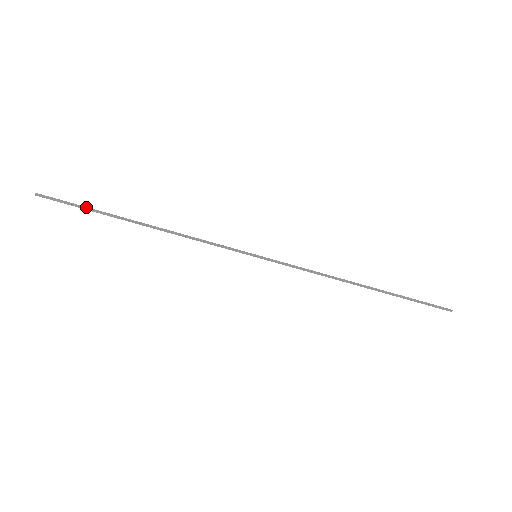
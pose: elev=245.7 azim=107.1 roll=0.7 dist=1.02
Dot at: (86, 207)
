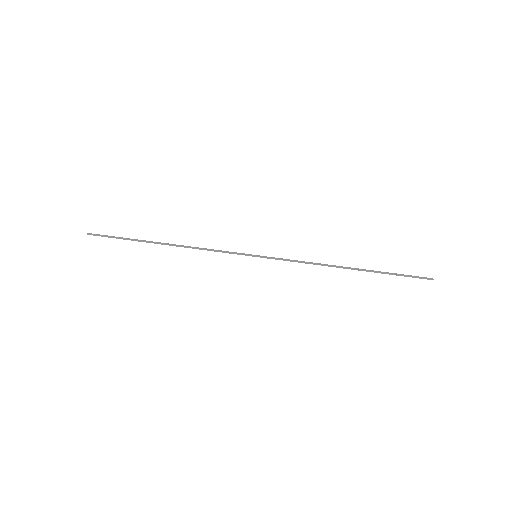
Dot at: (124, 239)
